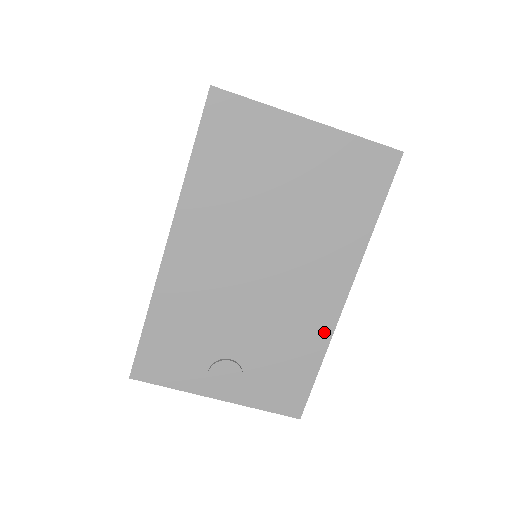
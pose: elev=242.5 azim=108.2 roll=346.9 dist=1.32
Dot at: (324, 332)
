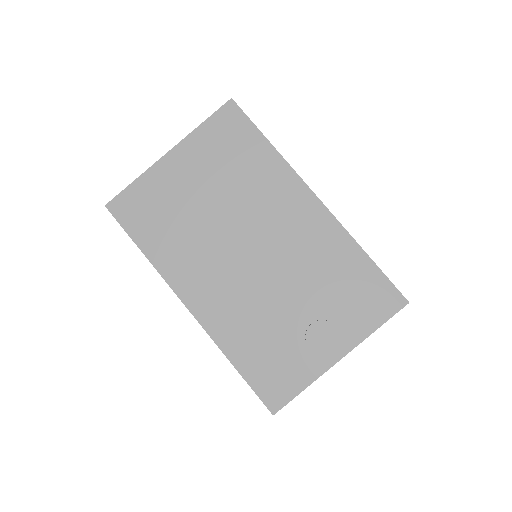
Dot at: (337, 234)
